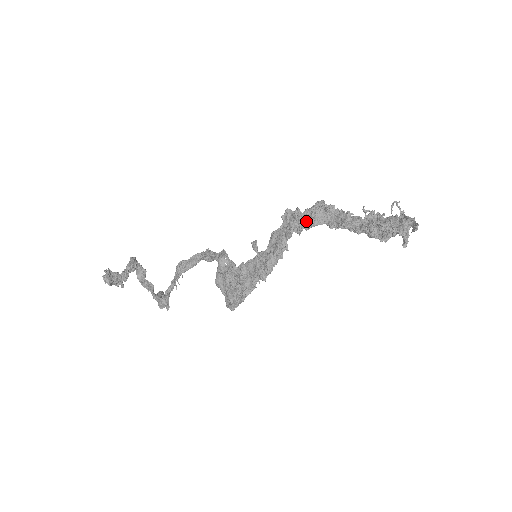
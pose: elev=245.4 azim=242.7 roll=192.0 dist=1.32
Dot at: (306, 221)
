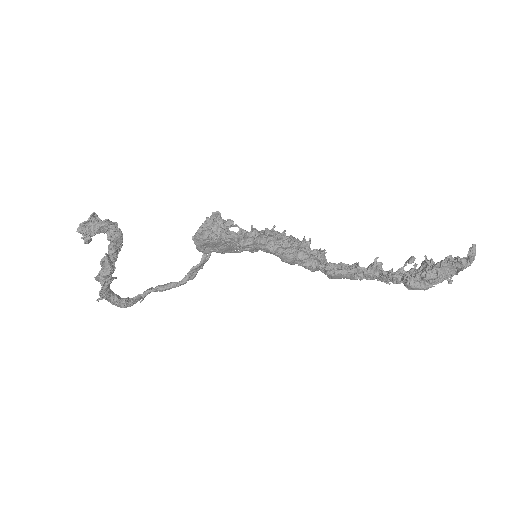
Dot at: occluded
